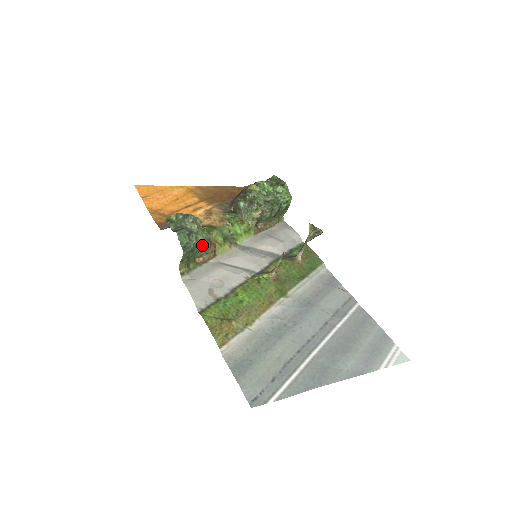
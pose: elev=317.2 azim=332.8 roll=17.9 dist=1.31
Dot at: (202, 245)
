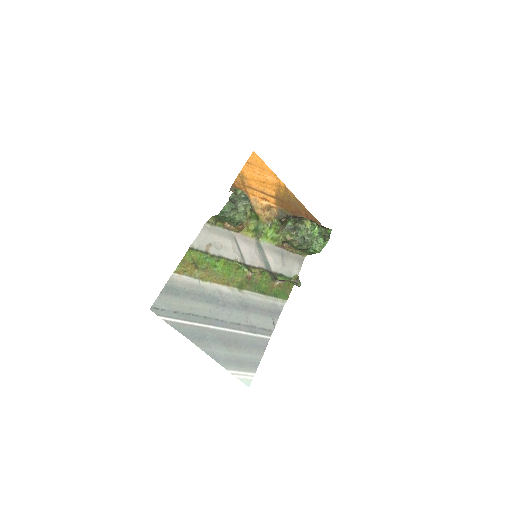
Dot at: (235, 220)
